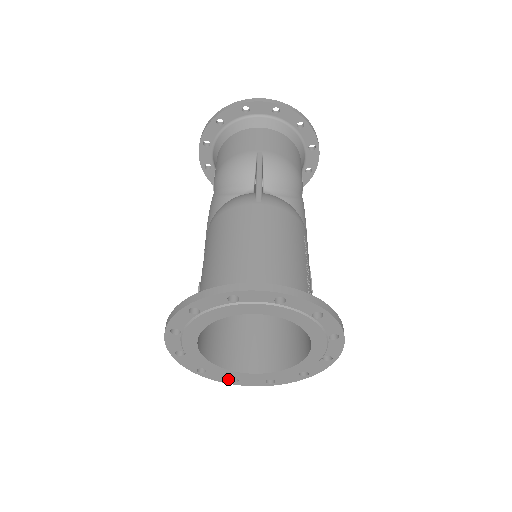
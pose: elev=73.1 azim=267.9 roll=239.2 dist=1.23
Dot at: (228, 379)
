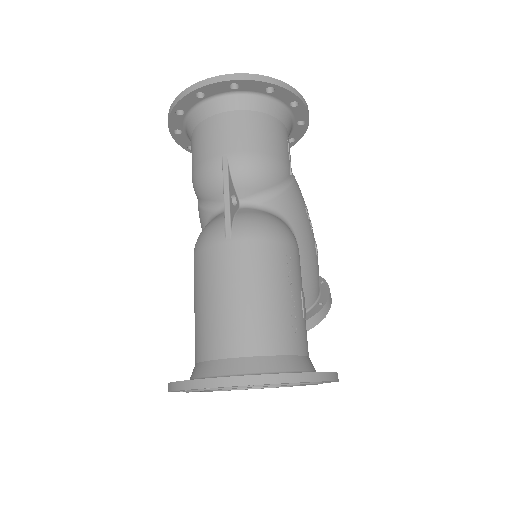
Dot at: occluded
